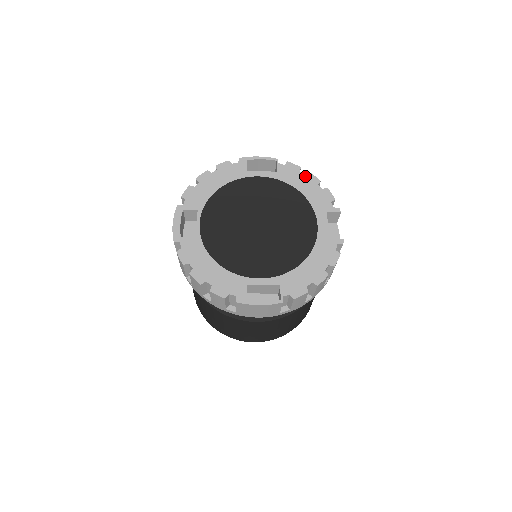
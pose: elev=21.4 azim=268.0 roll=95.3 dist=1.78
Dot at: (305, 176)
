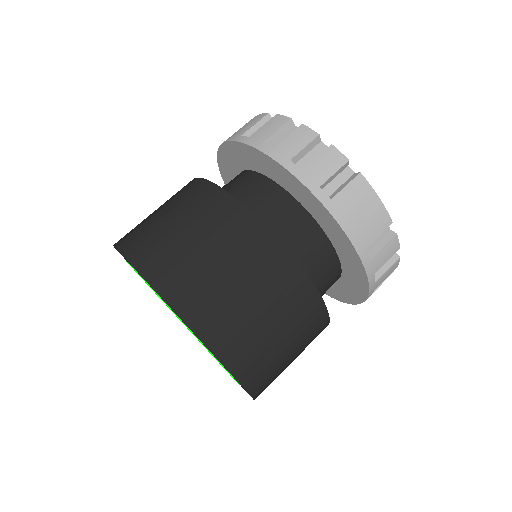
Dot at: occluded
